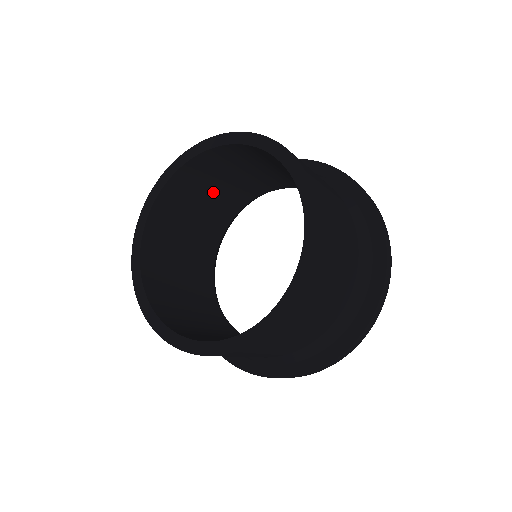
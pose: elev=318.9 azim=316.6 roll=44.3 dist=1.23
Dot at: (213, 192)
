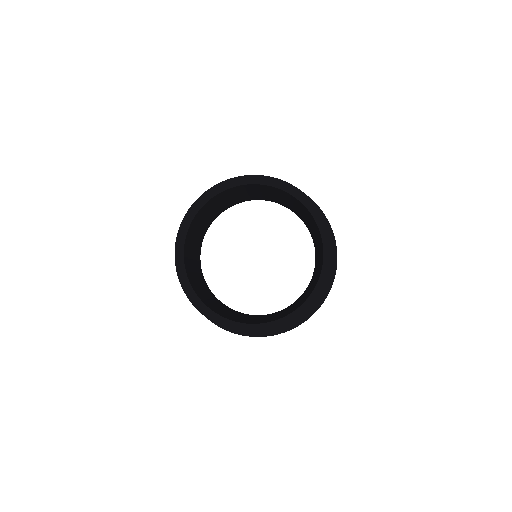
Dot at: (206, 217)
